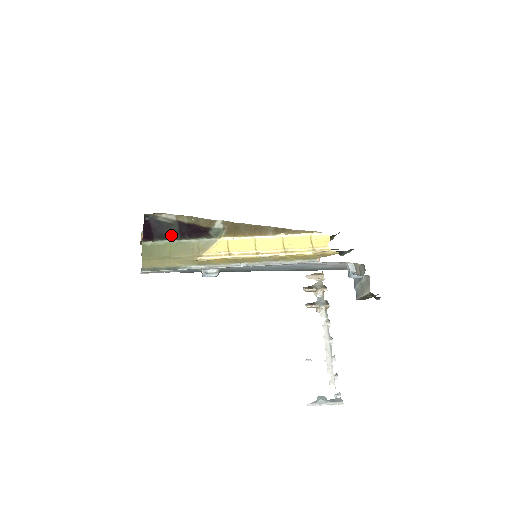
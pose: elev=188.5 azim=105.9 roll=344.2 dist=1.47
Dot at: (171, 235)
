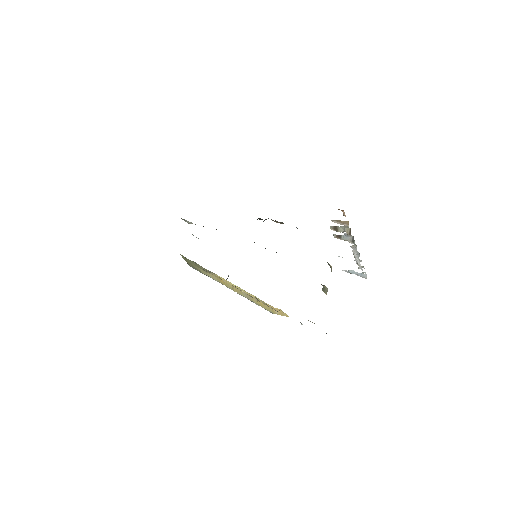
Dot at: occluded
